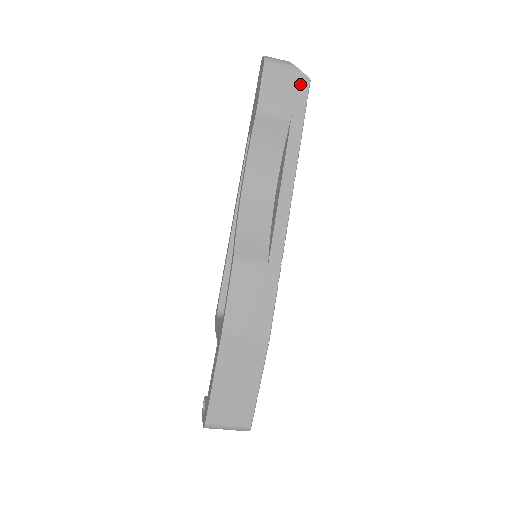
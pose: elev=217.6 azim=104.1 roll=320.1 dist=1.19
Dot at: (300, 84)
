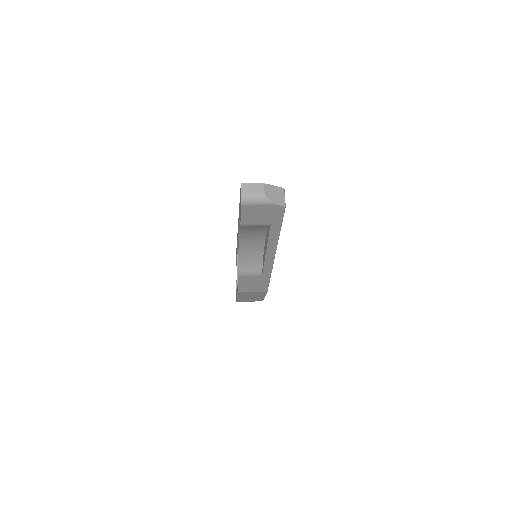
Dot at: (276, 210)
